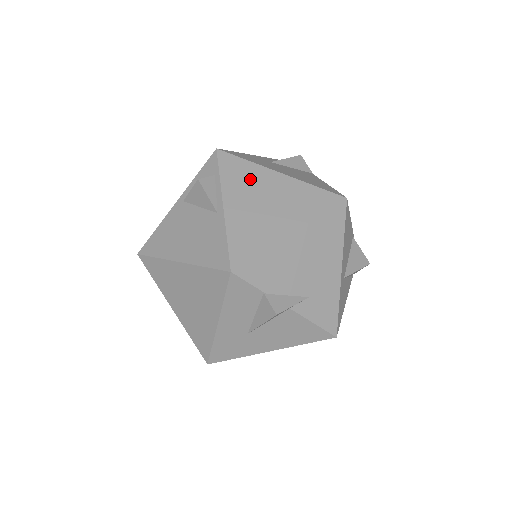
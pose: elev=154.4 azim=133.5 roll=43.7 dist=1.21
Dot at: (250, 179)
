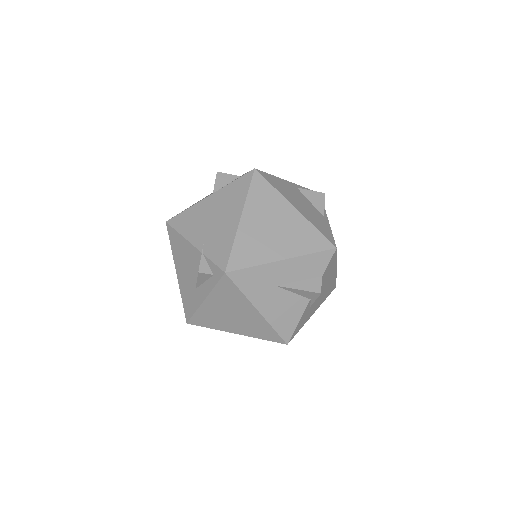
Dot at: occluded
